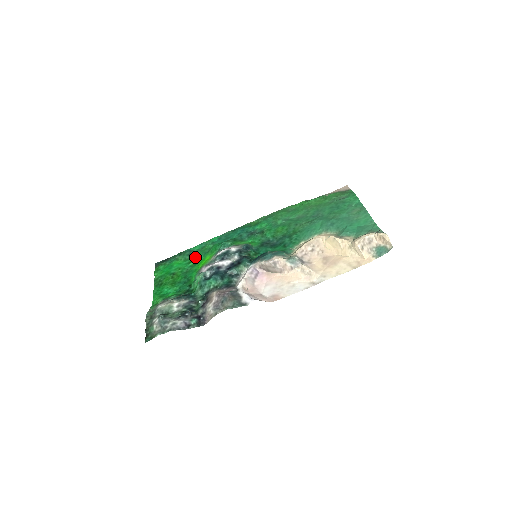
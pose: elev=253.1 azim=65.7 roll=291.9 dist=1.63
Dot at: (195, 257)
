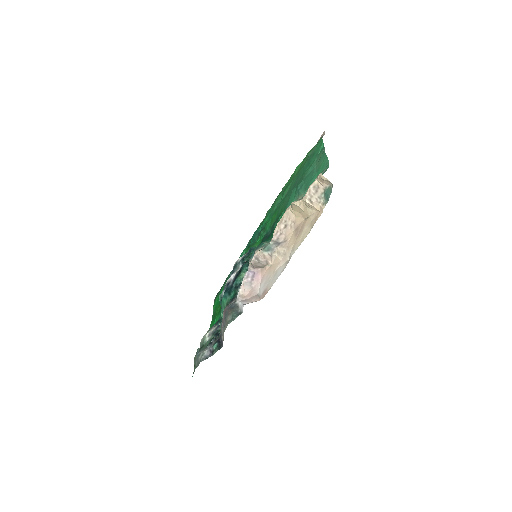
Dot at: occluded
